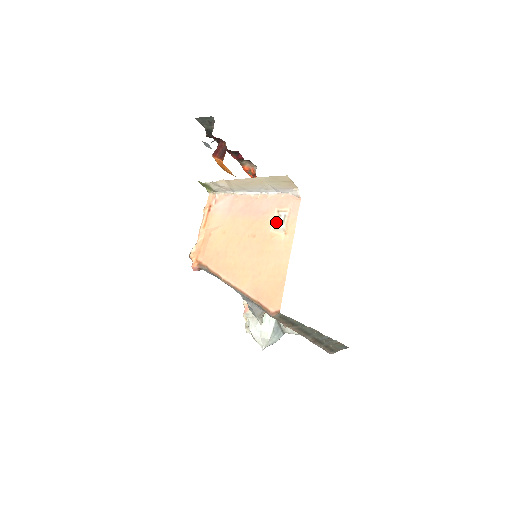
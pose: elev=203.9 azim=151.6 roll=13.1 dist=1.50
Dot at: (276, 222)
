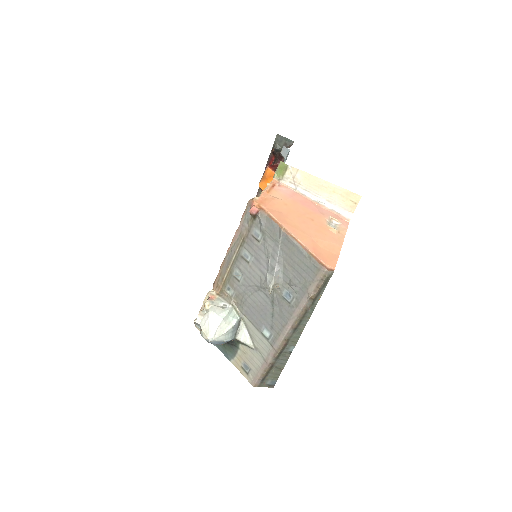
Dot at: (329, 223)
